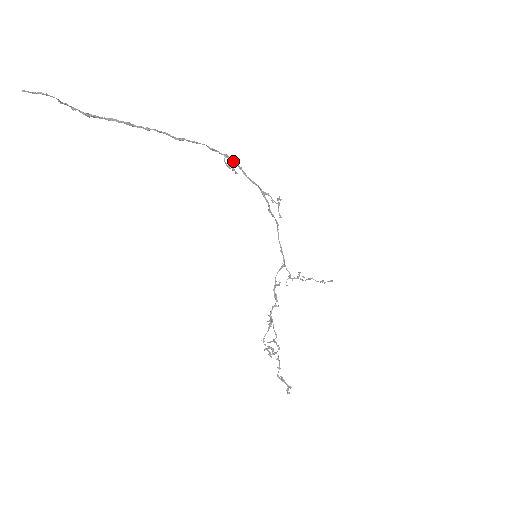
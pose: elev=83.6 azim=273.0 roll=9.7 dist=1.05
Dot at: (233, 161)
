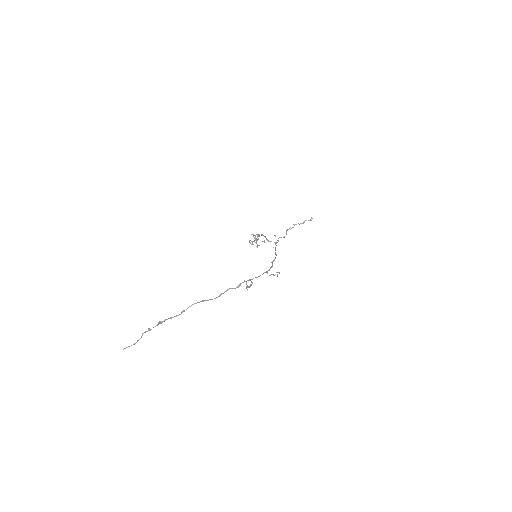
Dot at: occluded
